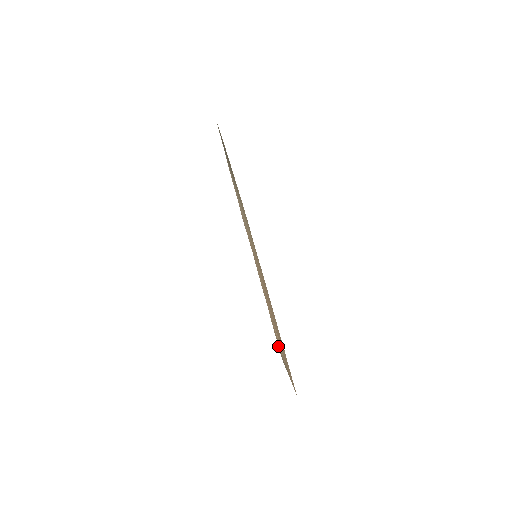
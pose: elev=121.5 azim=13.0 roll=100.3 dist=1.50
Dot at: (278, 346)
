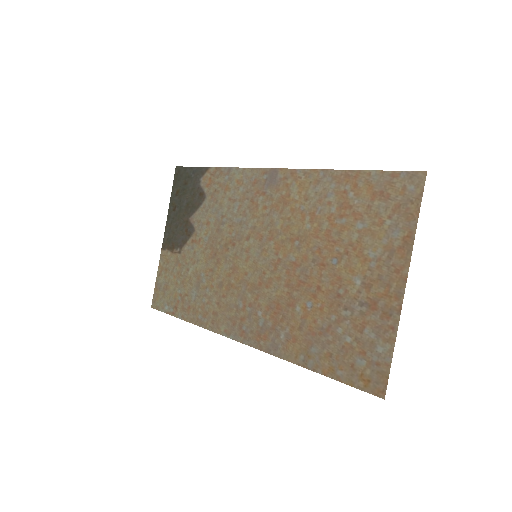
Dot at: (414, 172)
